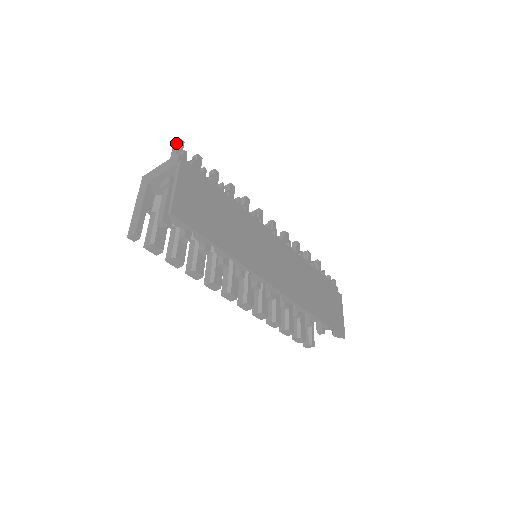
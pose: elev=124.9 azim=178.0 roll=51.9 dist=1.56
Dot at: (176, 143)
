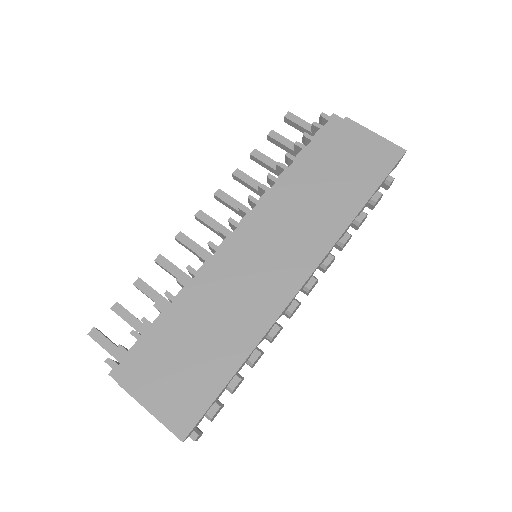
Dot at: occluded
